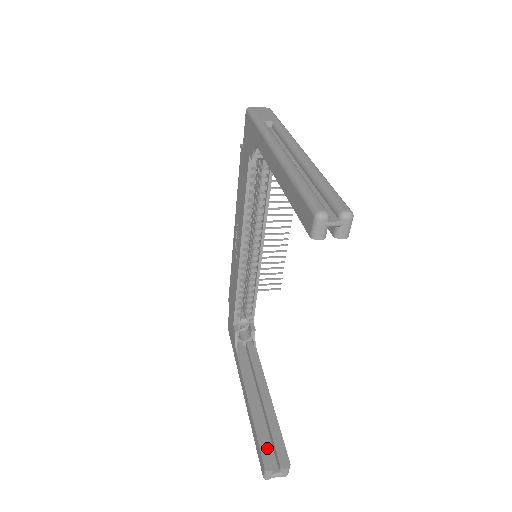
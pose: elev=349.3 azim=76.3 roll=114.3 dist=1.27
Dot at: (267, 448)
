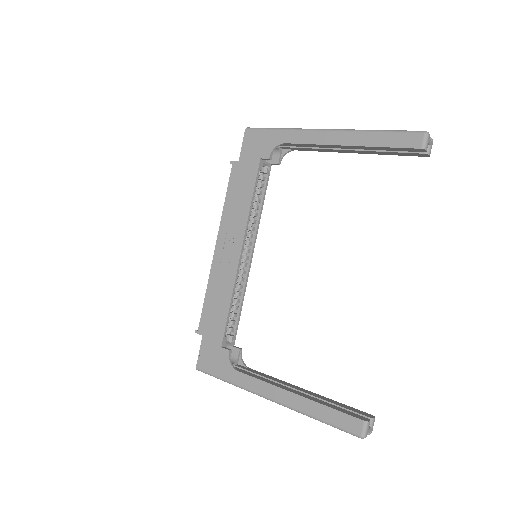
Dot at: (348, 411)
